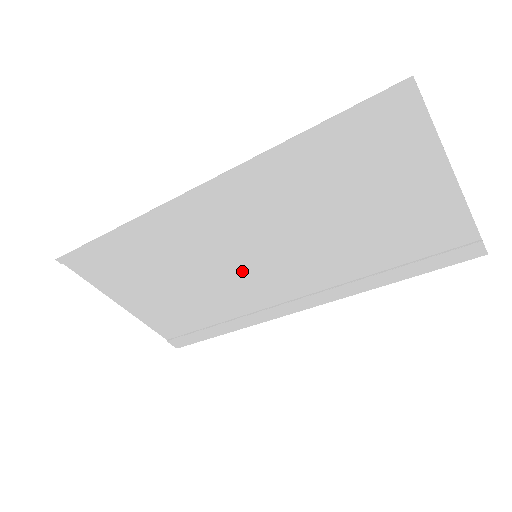
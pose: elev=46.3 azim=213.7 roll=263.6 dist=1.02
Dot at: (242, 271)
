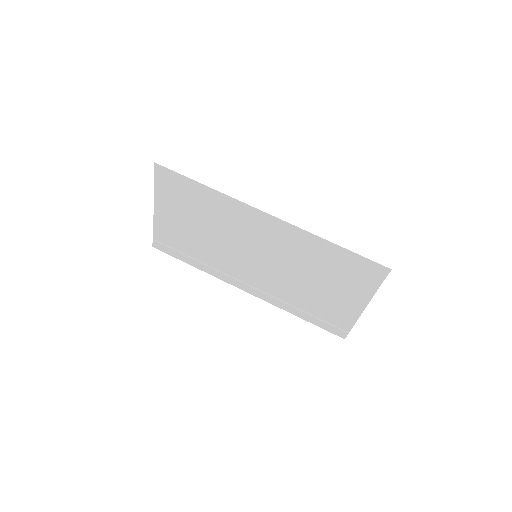
Dot at: (241, 254)
